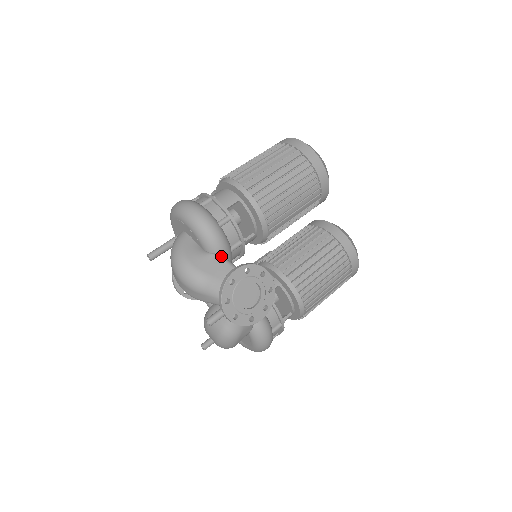
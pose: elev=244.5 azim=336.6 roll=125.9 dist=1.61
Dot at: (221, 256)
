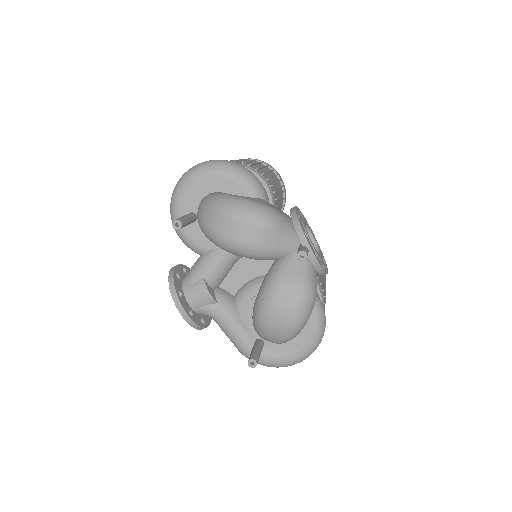
Dot at: occluded
